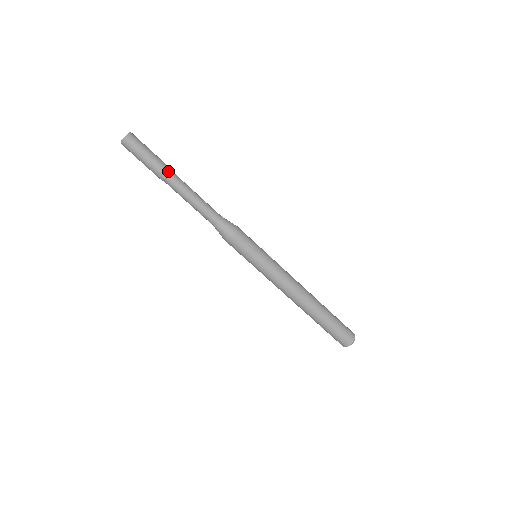
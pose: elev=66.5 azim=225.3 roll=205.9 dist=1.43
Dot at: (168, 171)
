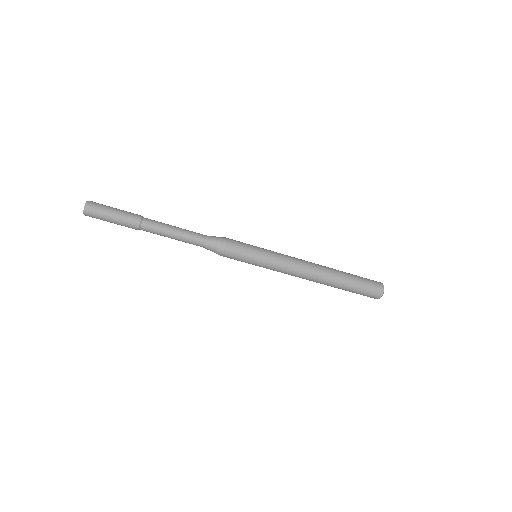
Dot at: (139, 216)
